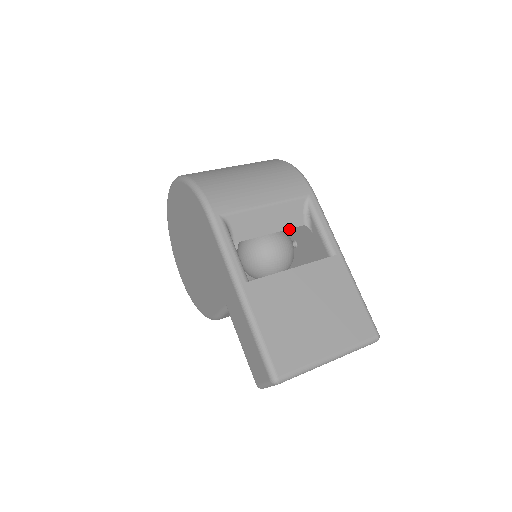
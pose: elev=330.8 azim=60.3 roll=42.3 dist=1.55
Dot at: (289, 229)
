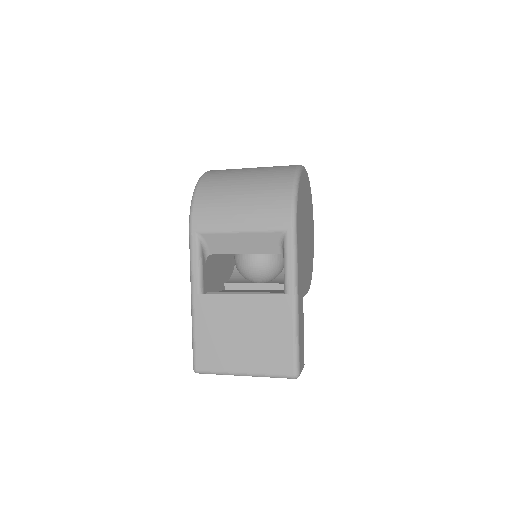
Dot at: occluded
